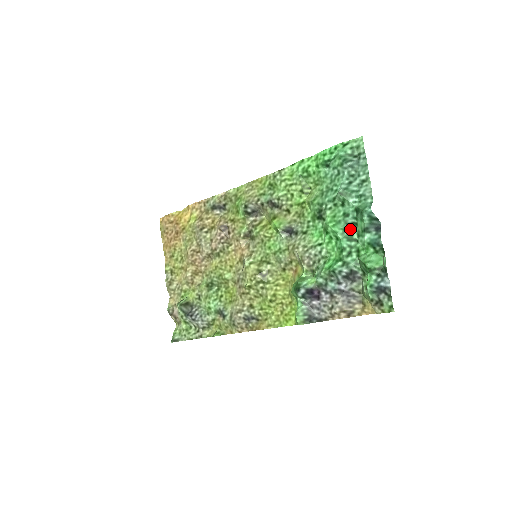
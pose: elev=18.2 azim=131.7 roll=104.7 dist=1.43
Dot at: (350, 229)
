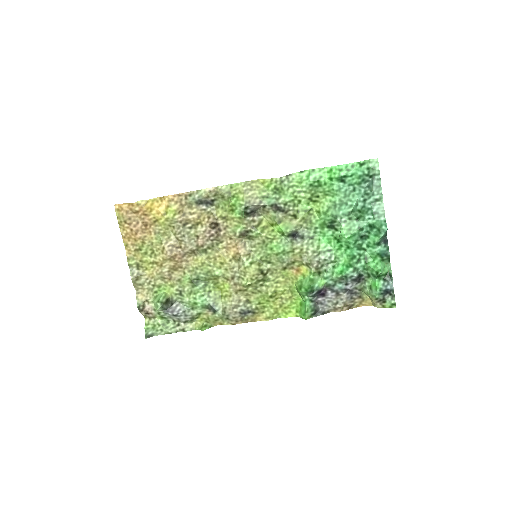
Dot at: (361, 240)
